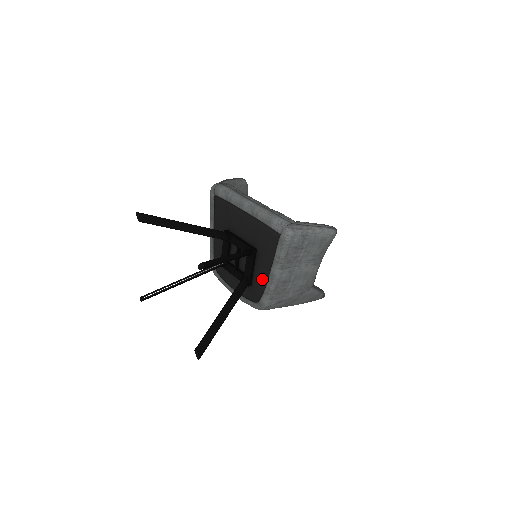
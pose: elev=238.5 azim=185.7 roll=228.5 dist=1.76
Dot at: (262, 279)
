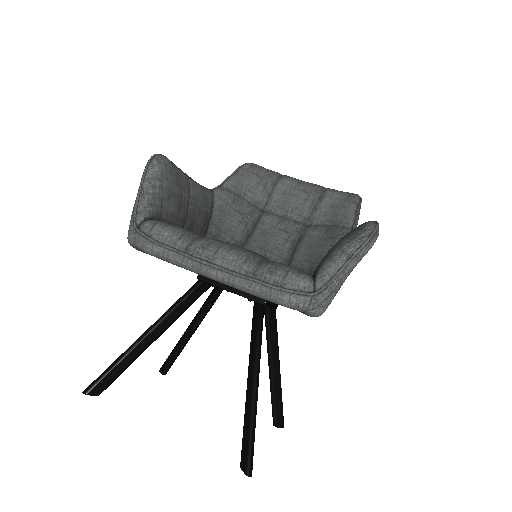
Dot at: occluded
